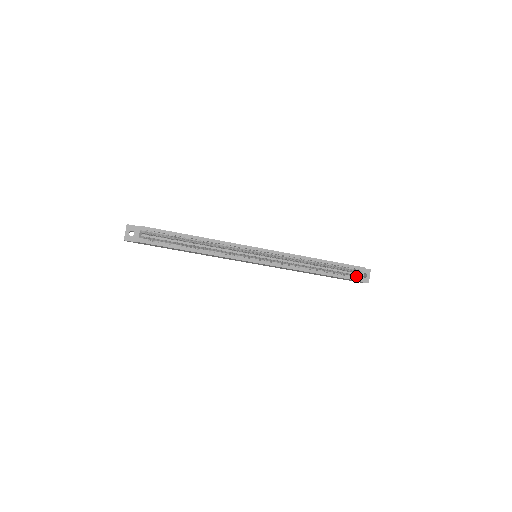
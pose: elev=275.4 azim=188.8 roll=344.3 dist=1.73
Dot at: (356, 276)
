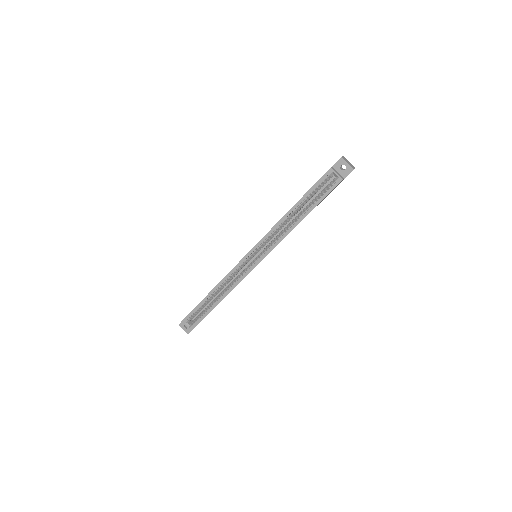
Dot at: (333, 182)
